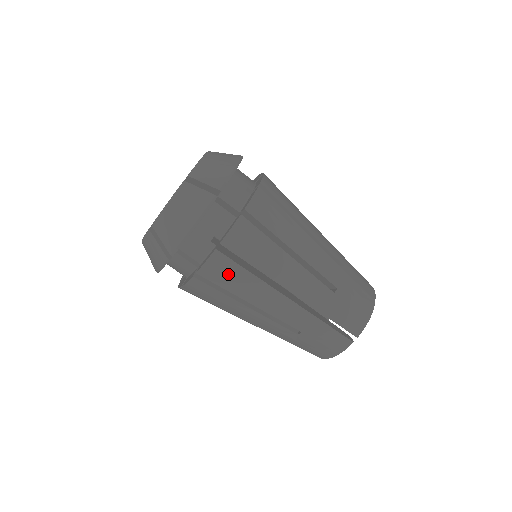
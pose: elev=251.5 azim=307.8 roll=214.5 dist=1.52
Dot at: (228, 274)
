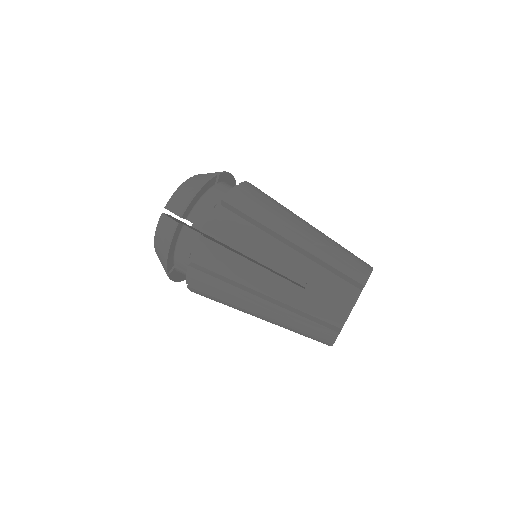
Dot at: (230, 225)
